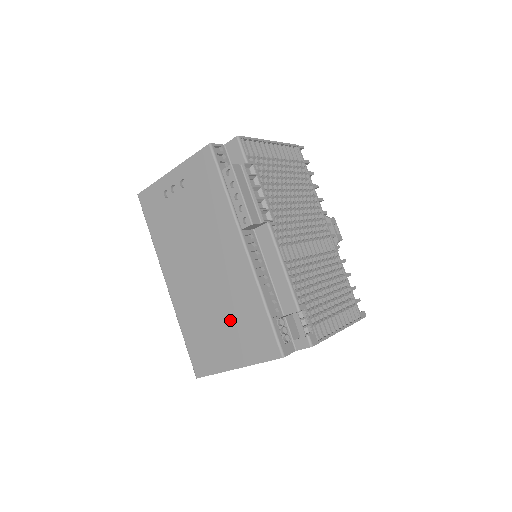
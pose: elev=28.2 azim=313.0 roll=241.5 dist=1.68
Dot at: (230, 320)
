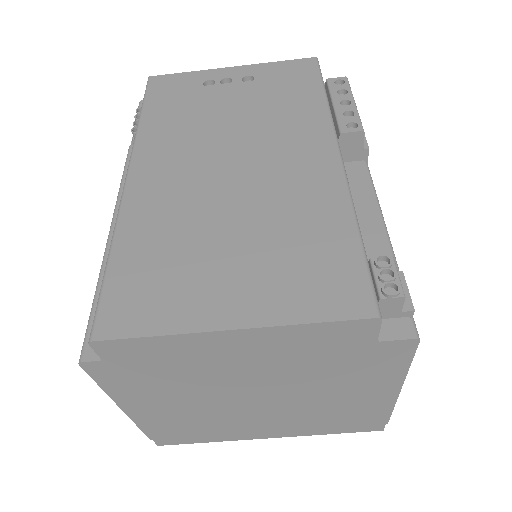
Dot at: (260, 239)
